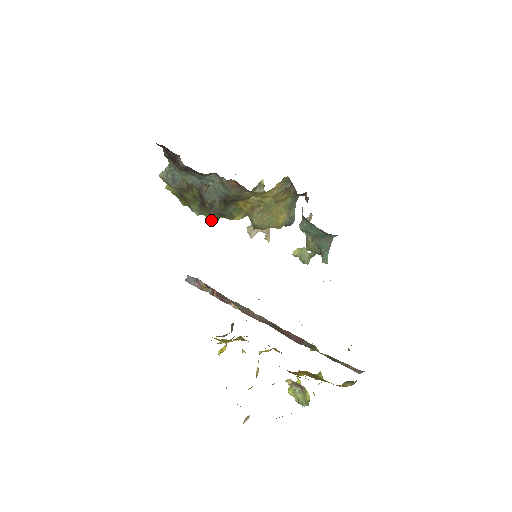
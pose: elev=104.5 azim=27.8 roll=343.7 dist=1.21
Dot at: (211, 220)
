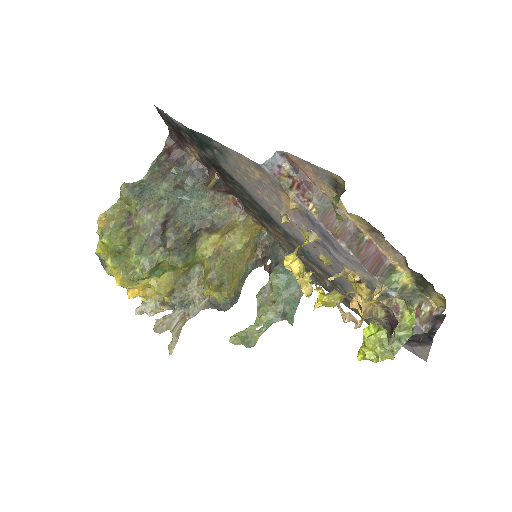
Dot at: (134, 277)
